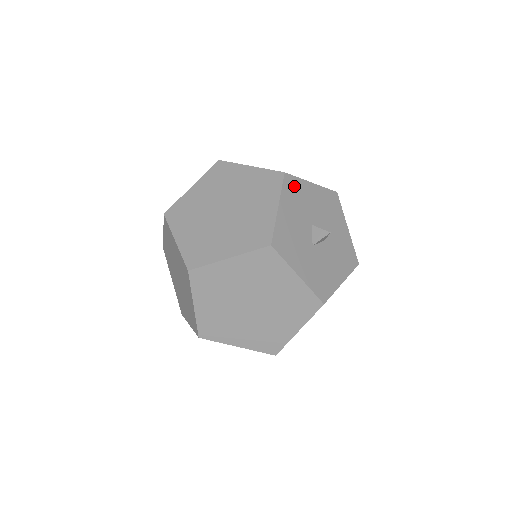
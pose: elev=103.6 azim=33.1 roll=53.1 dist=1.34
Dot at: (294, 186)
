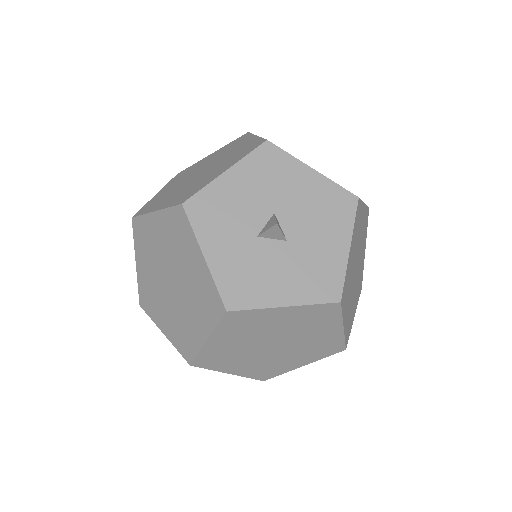
Dot at: (273, 160)
